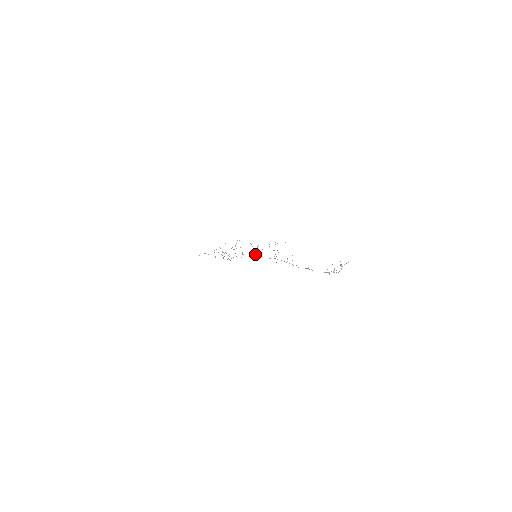
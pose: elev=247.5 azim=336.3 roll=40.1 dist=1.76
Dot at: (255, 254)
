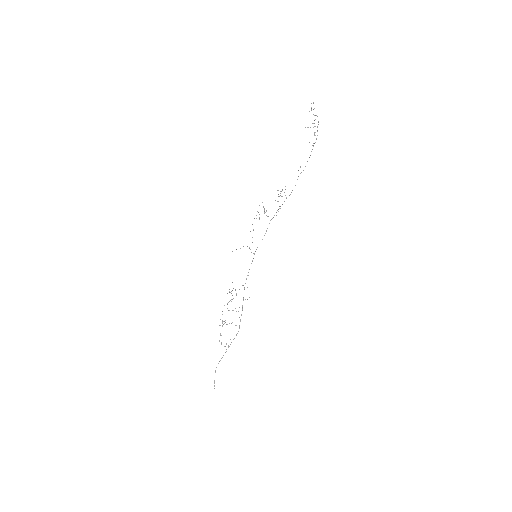
Dot at: occluded
